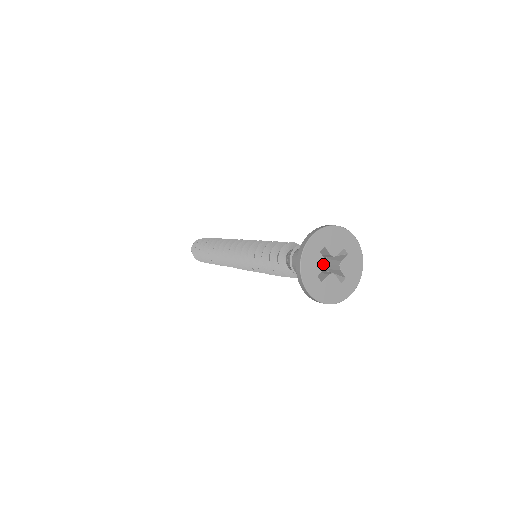
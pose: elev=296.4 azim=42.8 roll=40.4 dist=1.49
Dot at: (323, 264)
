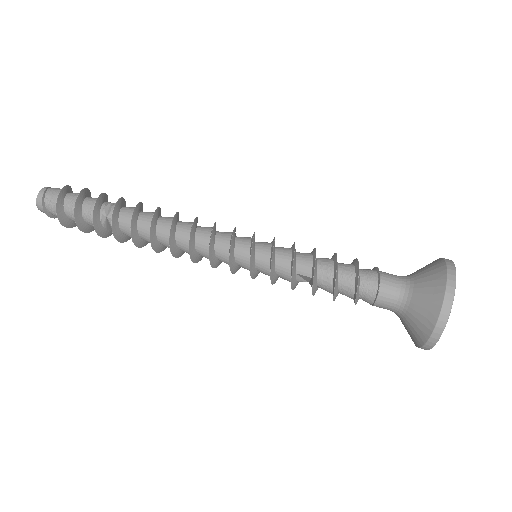
Dot at: occluded
